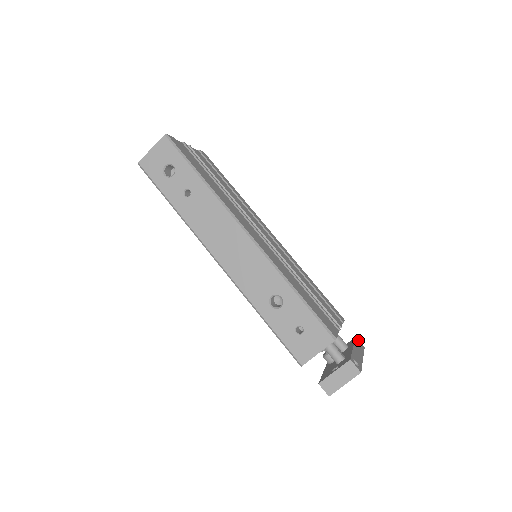
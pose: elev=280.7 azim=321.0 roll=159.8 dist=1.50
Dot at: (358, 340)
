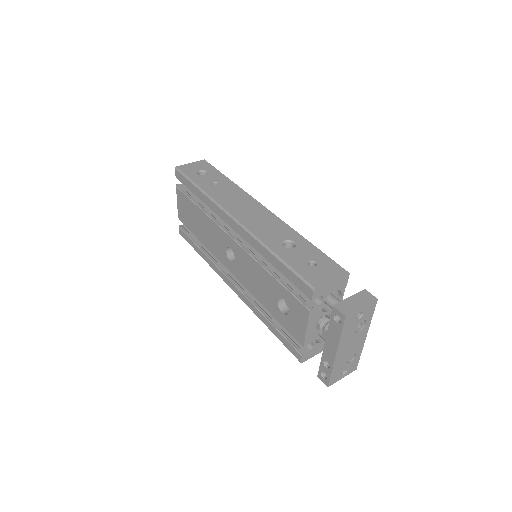
Dot at: occluded
